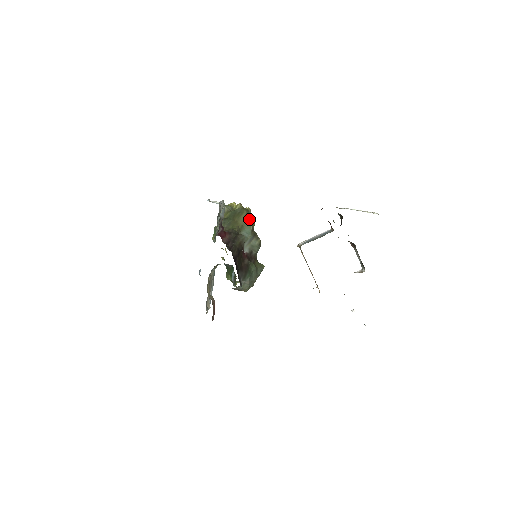
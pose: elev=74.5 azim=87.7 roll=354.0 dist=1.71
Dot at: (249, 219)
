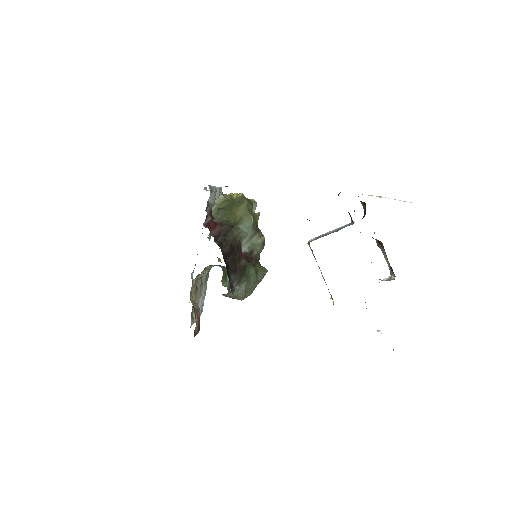
Dot at: (250, 211)
